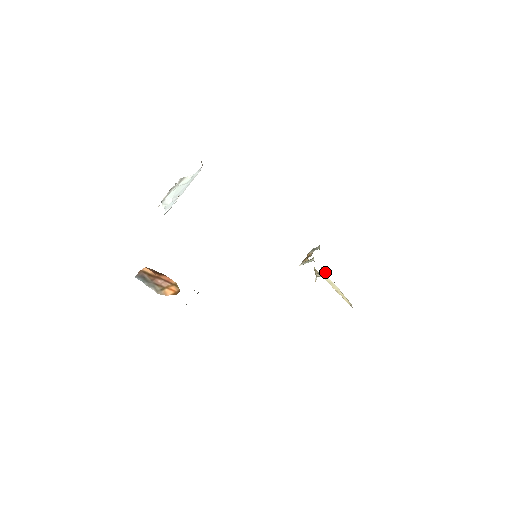
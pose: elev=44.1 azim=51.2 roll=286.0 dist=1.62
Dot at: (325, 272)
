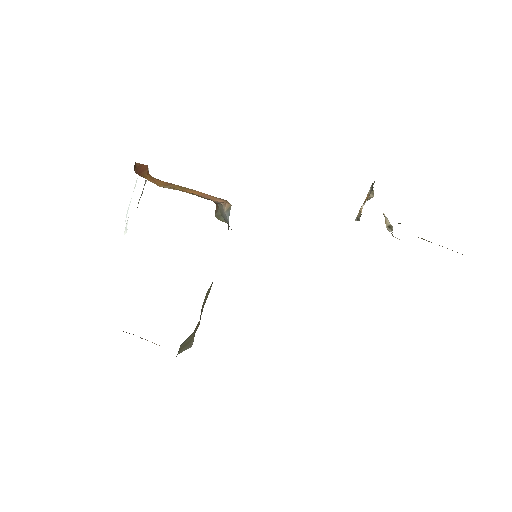
Dot at: occluded
